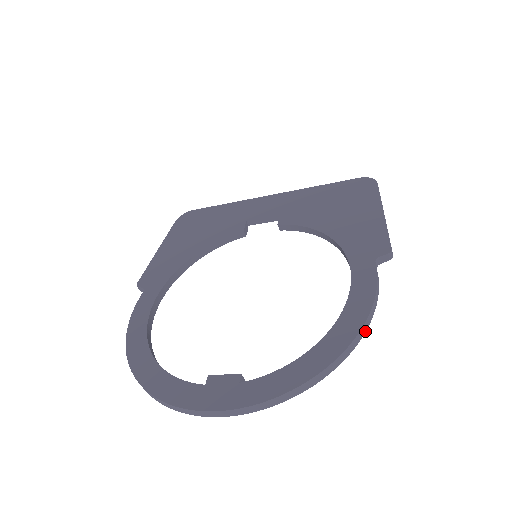
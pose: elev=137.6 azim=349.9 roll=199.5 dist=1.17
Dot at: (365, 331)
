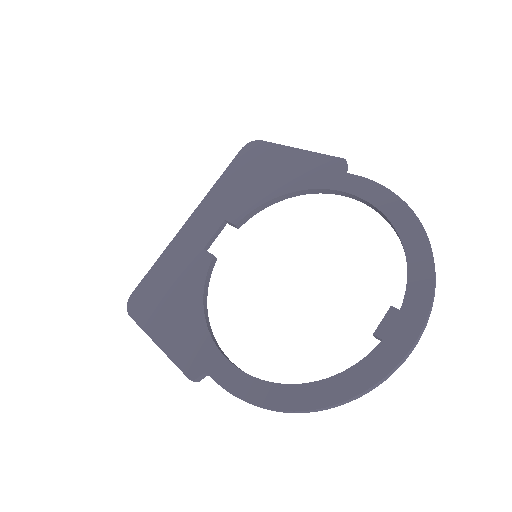
Dot at: occluded
